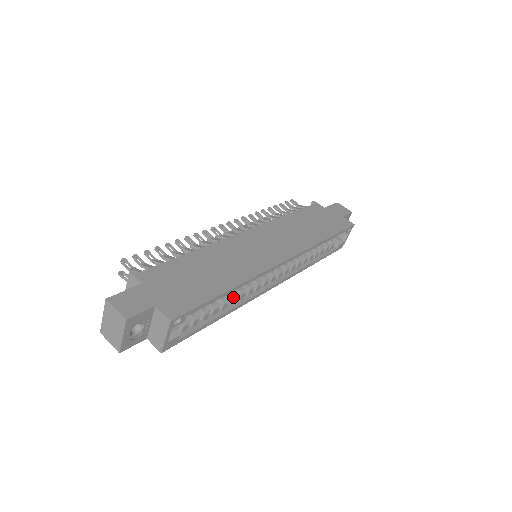
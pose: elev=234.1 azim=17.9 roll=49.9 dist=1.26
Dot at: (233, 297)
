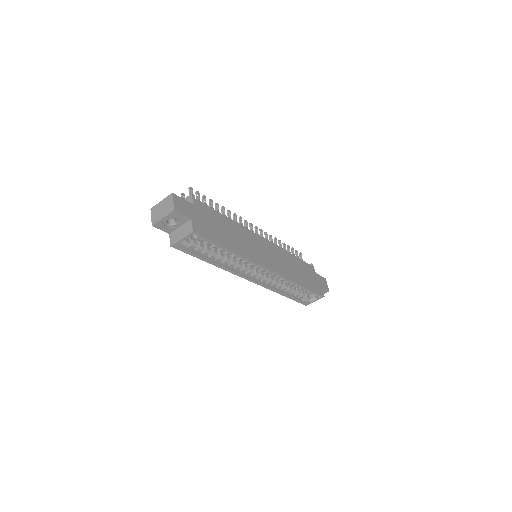
Dot at: (227, 260)
